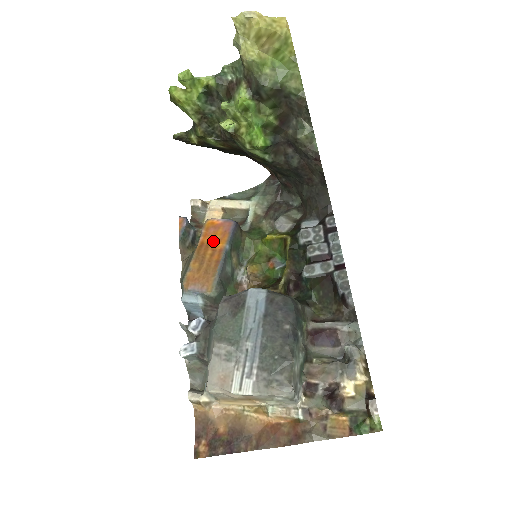
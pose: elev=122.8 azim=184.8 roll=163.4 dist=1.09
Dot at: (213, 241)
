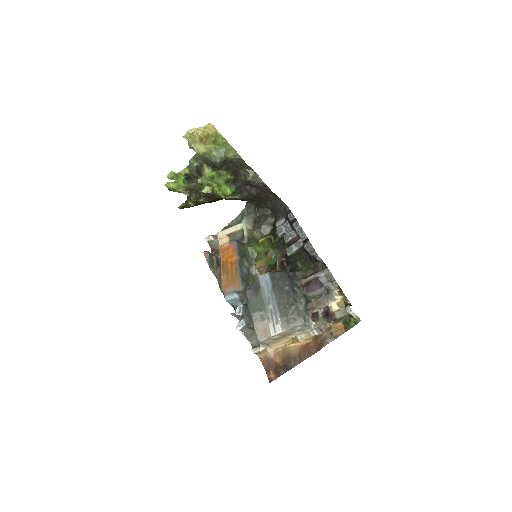
Dot at: (229, 258)
